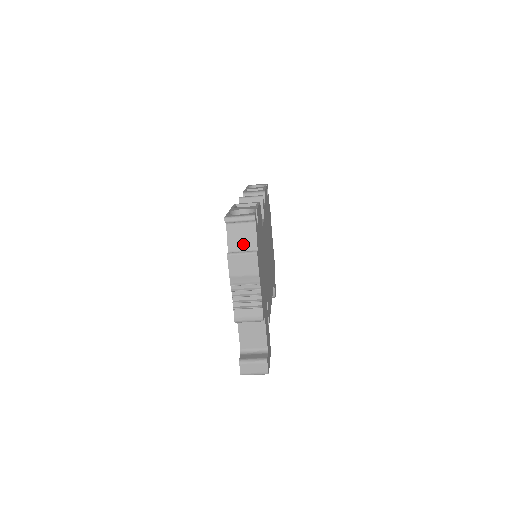
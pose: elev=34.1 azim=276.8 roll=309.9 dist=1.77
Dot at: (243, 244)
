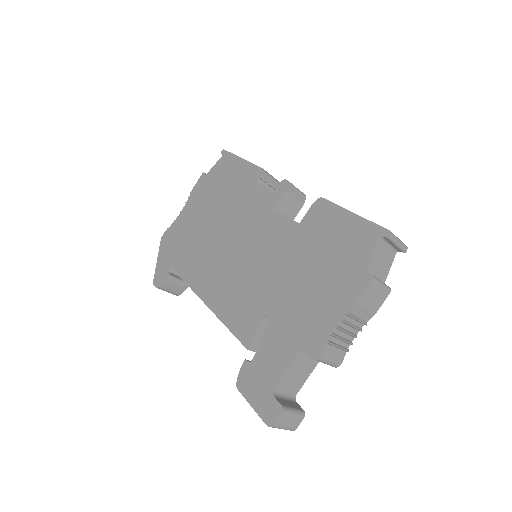
Dot at: (379, 271)
